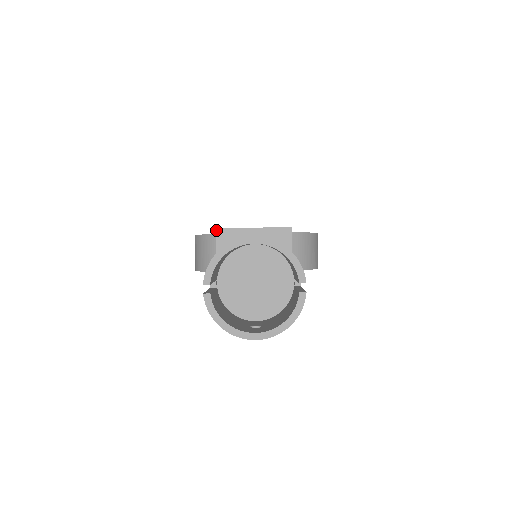
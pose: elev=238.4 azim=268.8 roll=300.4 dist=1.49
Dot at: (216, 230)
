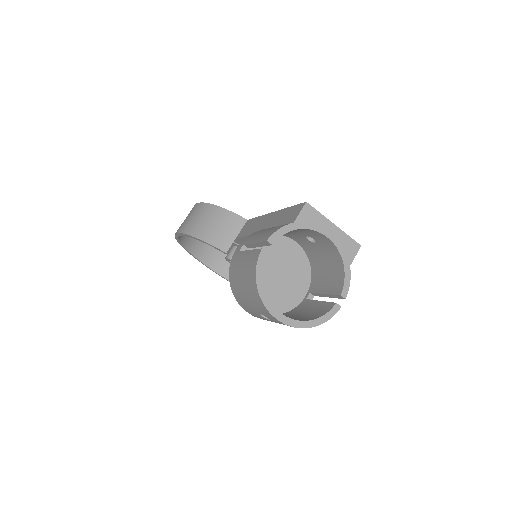
Dot at: (306, 203)
